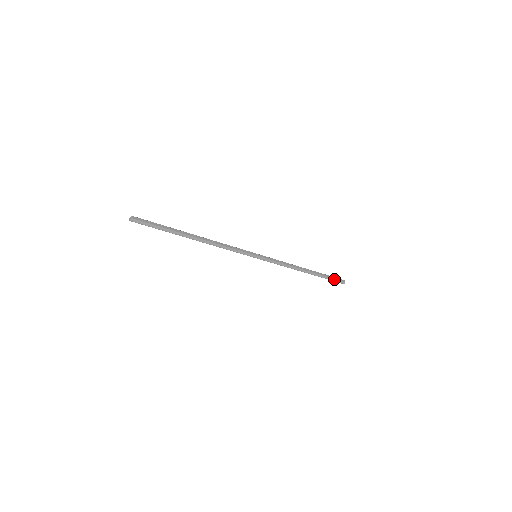
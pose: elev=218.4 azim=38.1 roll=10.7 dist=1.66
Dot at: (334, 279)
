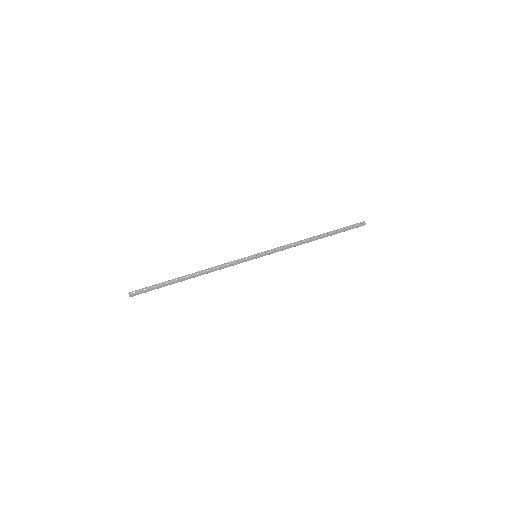
Dot at: (351, 228)
